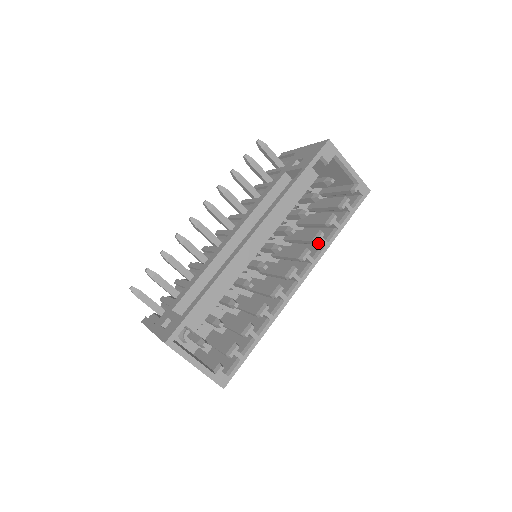
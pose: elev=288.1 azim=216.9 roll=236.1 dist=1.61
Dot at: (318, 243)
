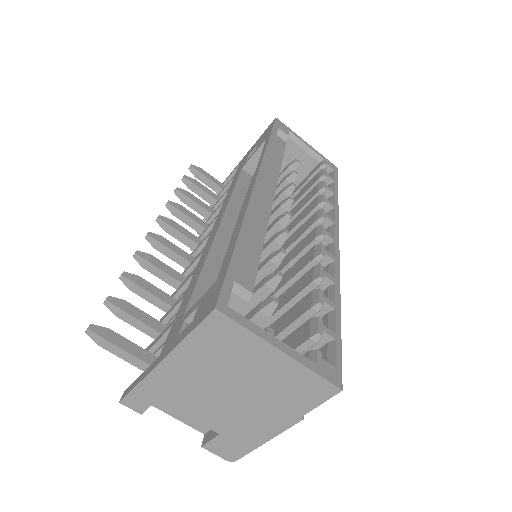
Dot at: occluded
